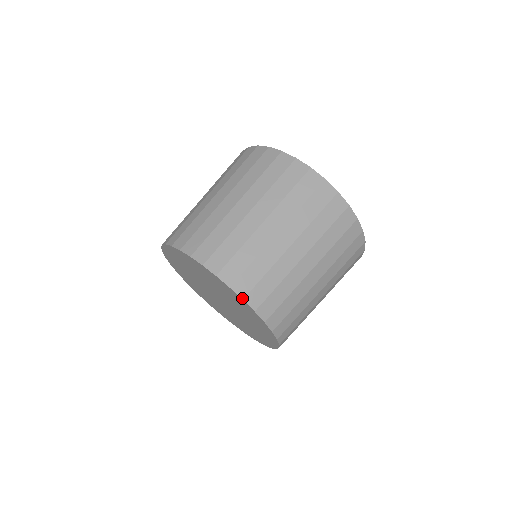
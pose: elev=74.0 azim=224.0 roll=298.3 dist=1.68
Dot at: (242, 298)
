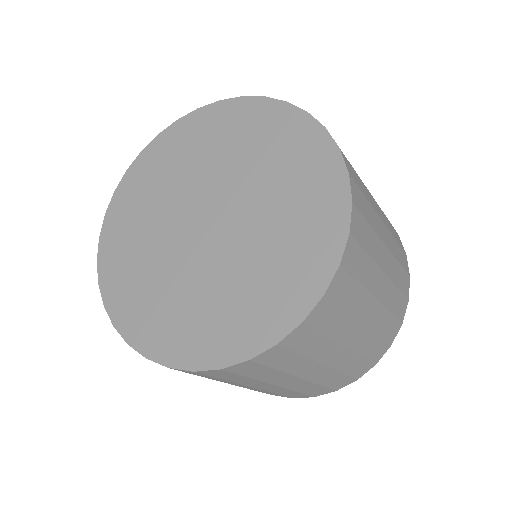
Dot at: (350, 231)
